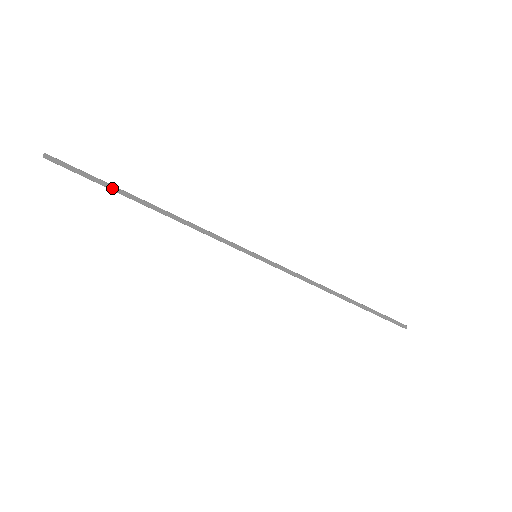
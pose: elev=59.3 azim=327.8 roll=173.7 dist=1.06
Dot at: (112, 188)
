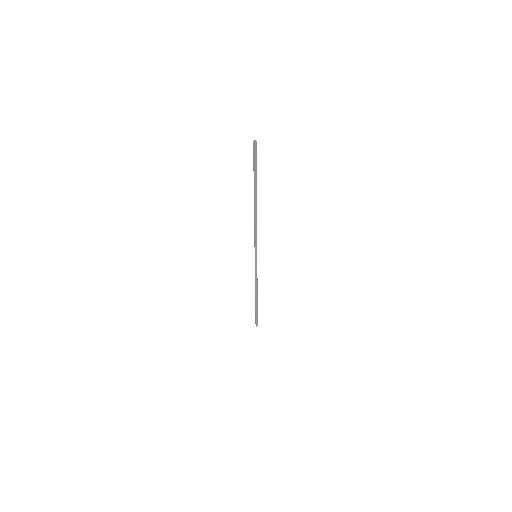
Dot at: (256, 182)
